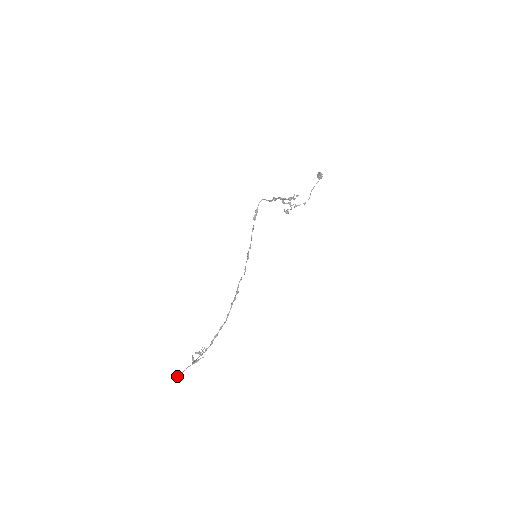
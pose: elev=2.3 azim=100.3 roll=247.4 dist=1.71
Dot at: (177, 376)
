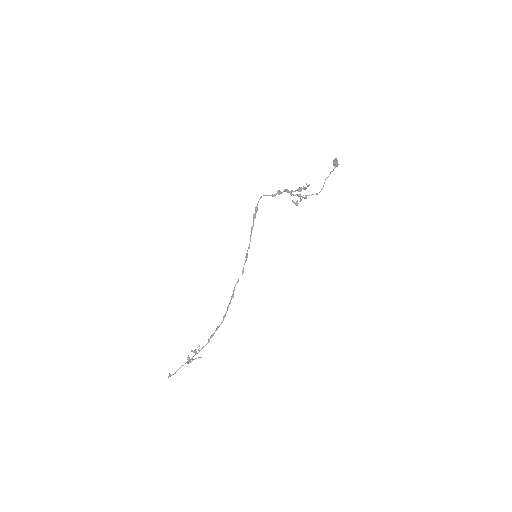
Dot at: (170, 376)
